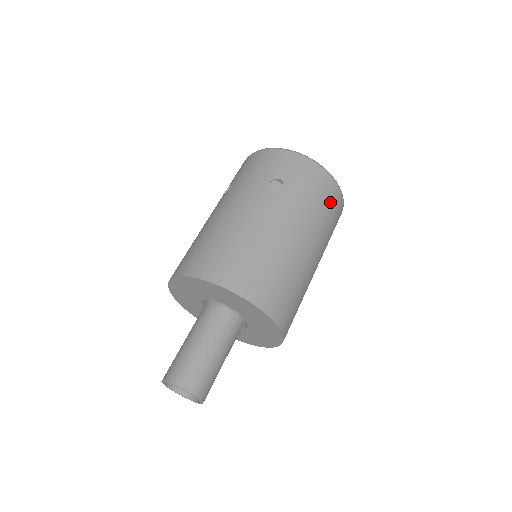
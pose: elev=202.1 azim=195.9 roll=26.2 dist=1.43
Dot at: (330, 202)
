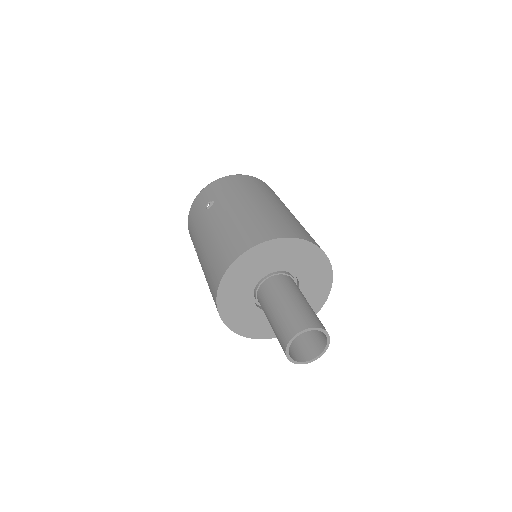
Dot at: (251, 182)
